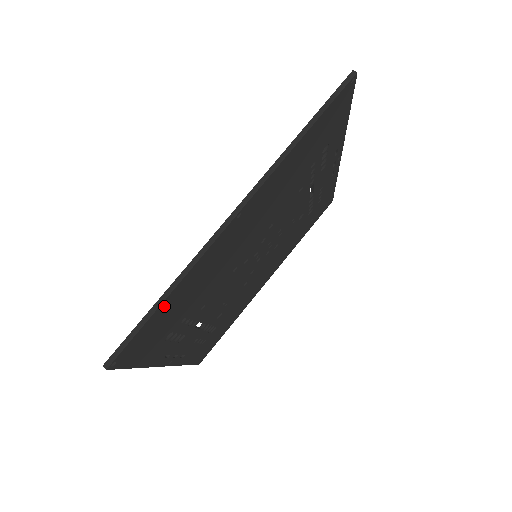
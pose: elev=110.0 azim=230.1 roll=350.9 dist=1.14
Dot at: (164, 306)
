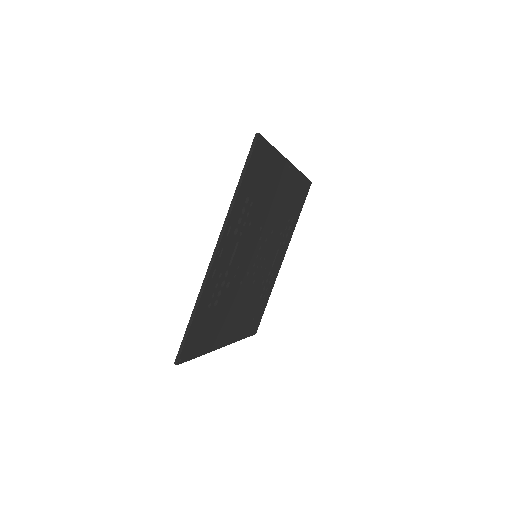
Dot at: (271, 153)
